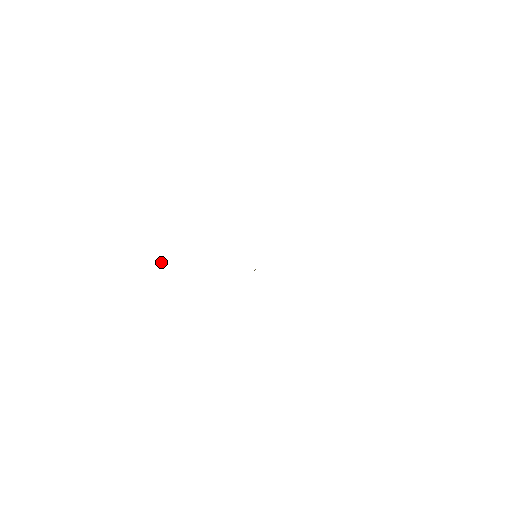
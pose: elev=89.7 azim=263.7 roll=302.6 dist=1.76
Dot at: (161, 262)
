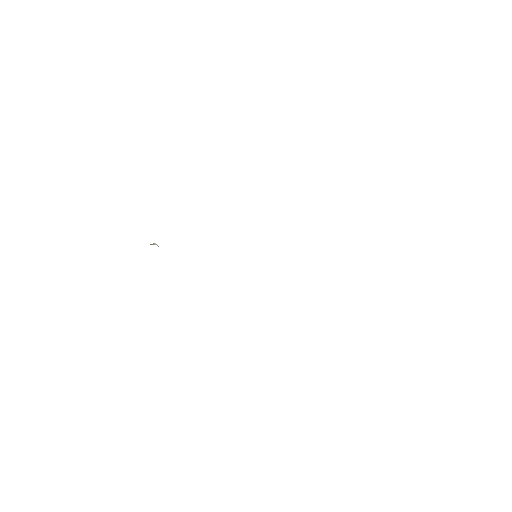
Dot at: occluded
